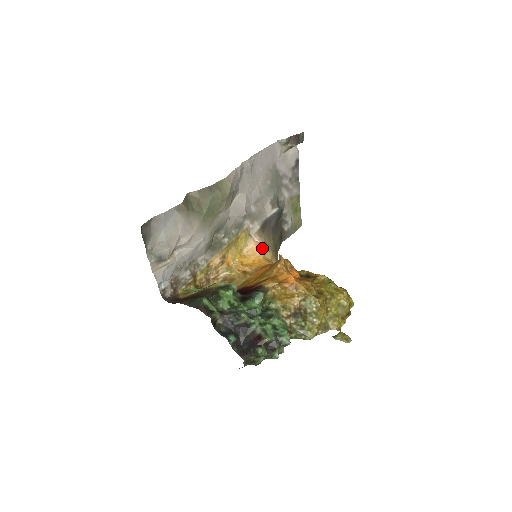
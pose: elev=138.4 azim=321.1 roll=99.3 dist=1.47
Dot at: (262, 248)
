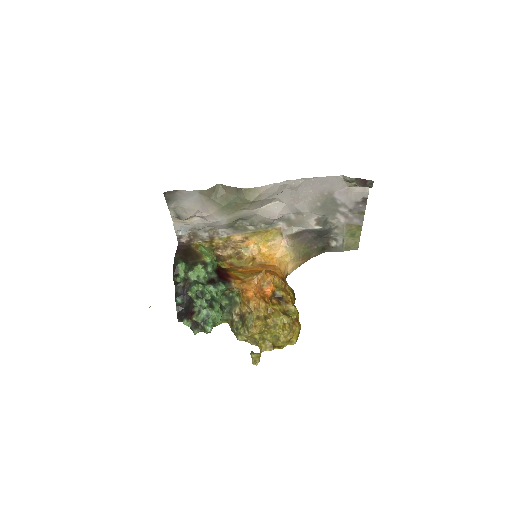
Dot at: (286, 249)
